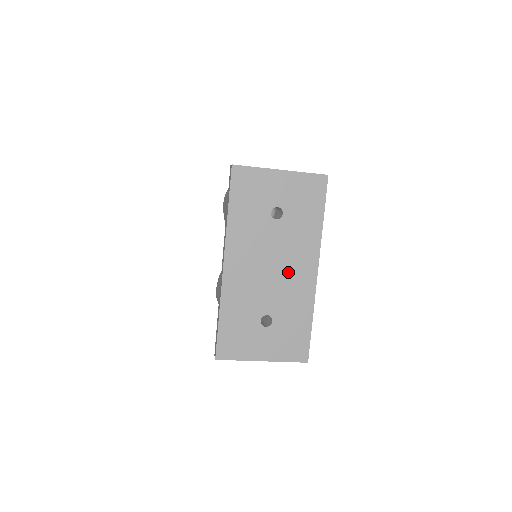
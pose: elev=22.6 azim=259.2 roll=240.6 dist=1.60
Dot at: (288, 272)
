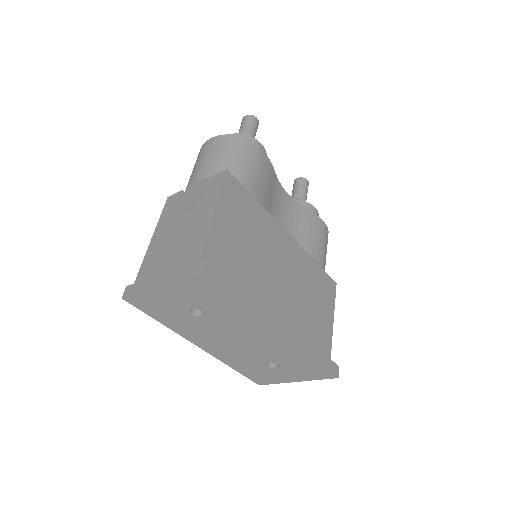
Dot at: (255, 340)
